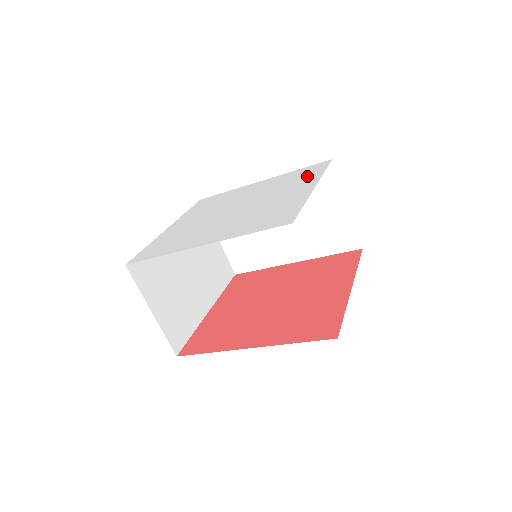
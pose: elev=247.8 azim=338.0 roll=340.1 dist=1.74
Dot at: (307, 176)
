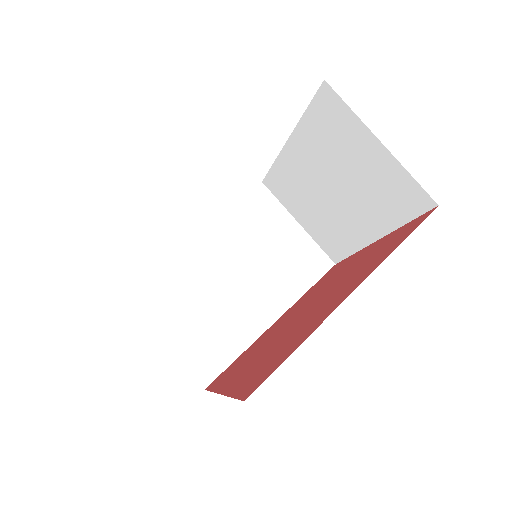
Dot at: occluded
